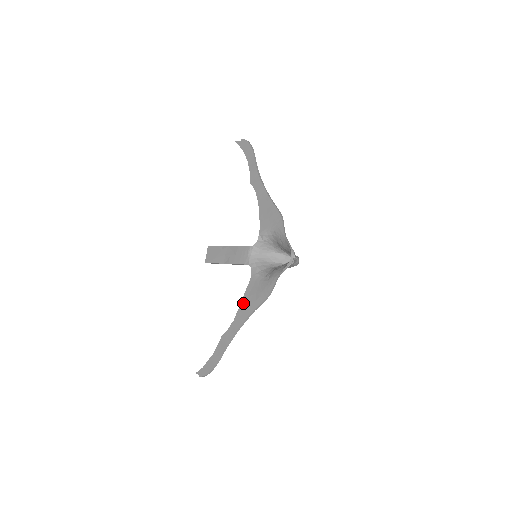
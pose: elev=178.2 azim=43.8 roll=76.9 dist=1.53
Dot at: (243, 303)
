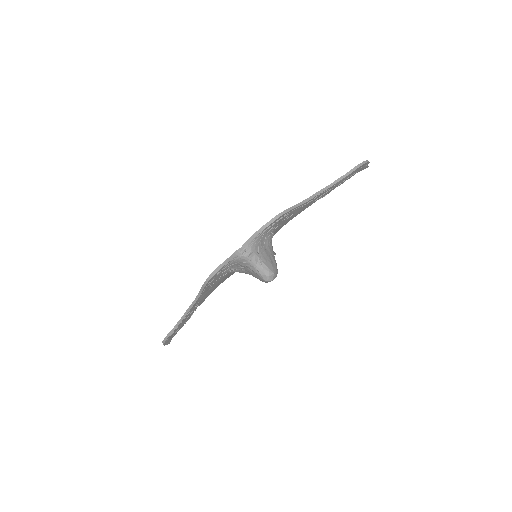
Dot at: occluded
